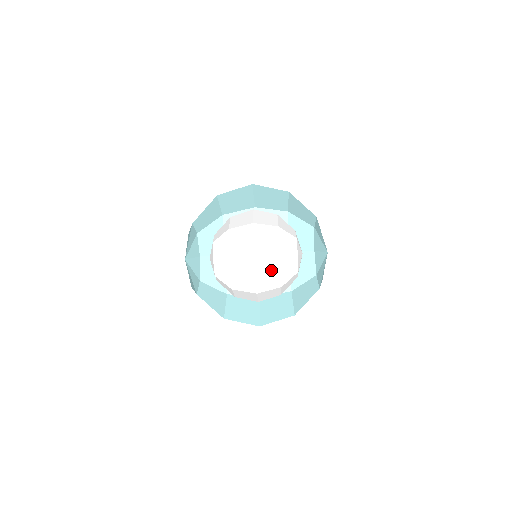
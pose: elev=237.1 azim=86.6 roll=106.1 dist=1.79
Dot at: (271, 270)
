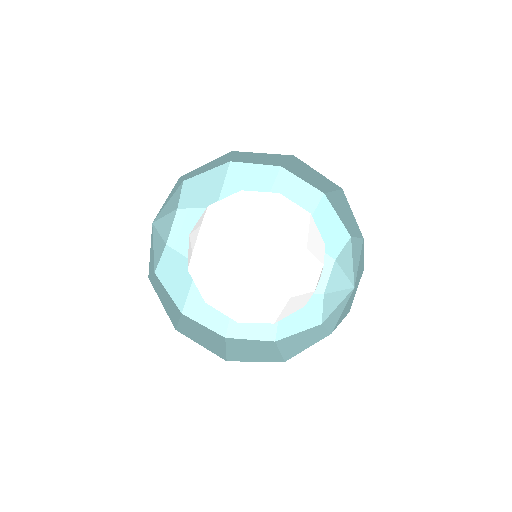
Dot at: (287, 262)
